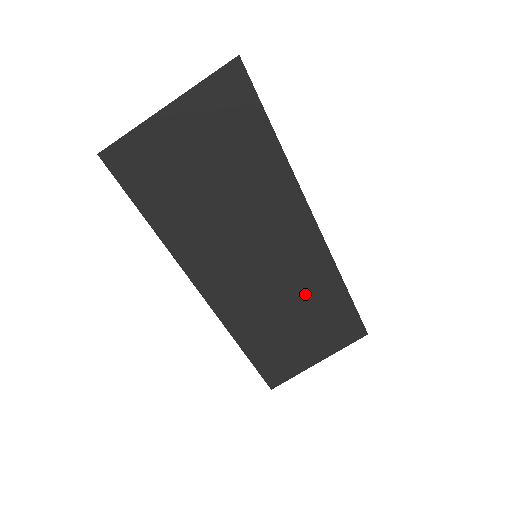
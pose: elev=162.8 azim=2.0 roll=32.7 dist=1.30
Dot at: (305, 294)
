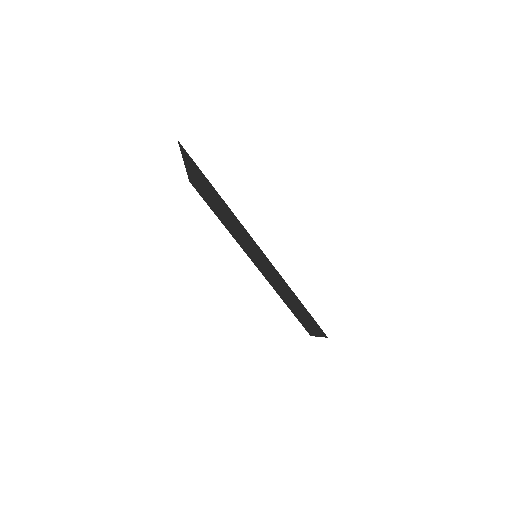
Dot at: (286, 290)
